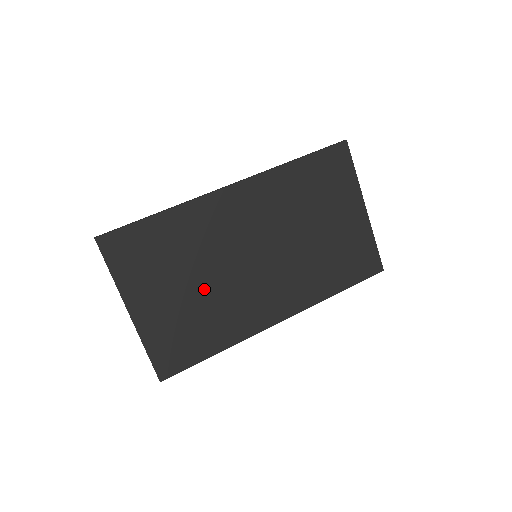
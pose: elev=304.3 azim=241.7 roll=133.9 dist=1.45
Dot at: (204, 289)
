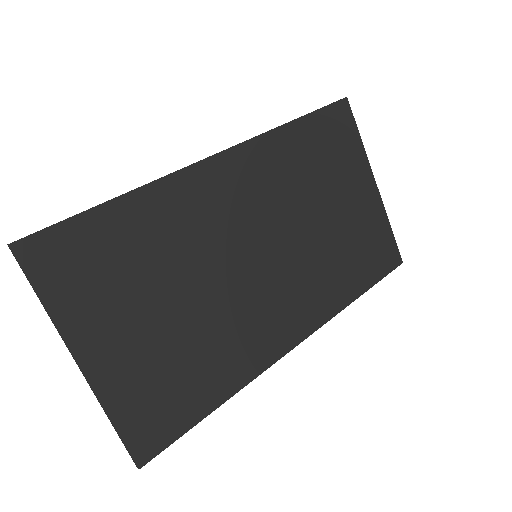
Dot at: (191, 311)
